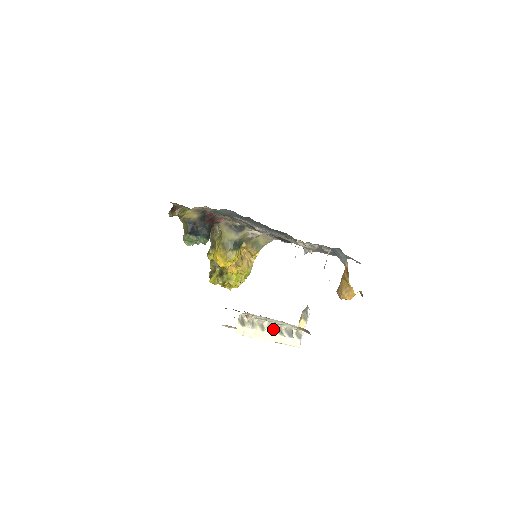
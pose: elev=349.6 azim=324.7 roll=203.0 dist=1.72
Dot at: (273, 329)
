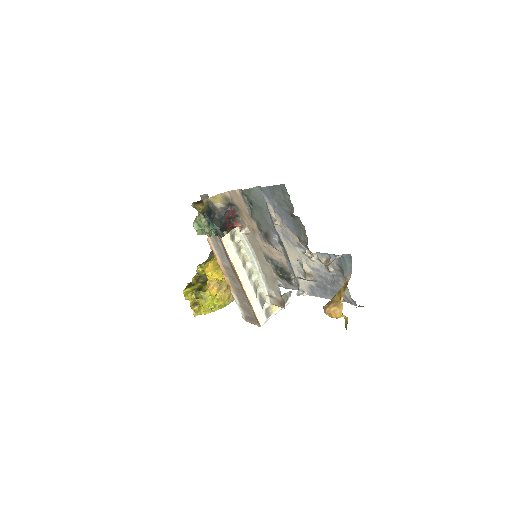
Dot at: (251, 278)
